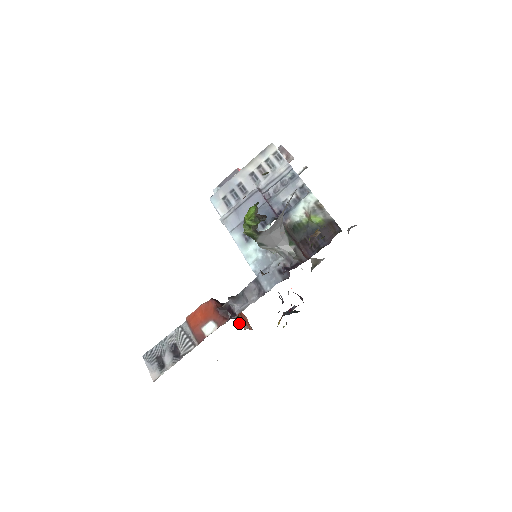
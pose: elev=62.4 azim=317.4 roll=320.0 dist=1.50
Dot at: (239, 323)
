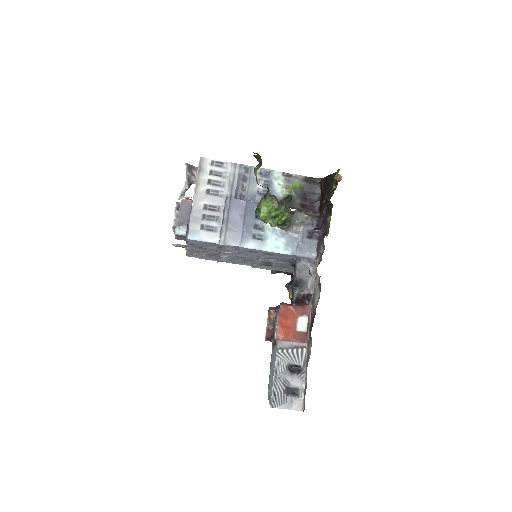
Dot at: occluded
